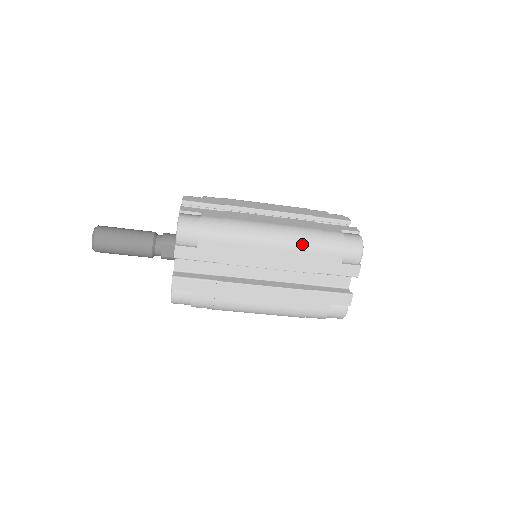
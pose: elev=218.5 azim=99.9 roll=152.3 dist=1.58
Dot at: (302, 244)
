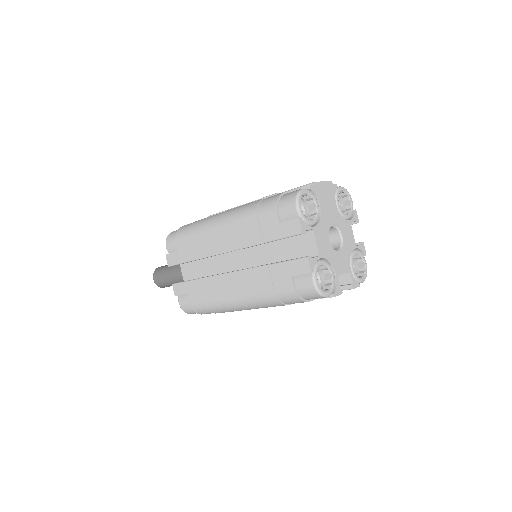
Dot at: occluded
